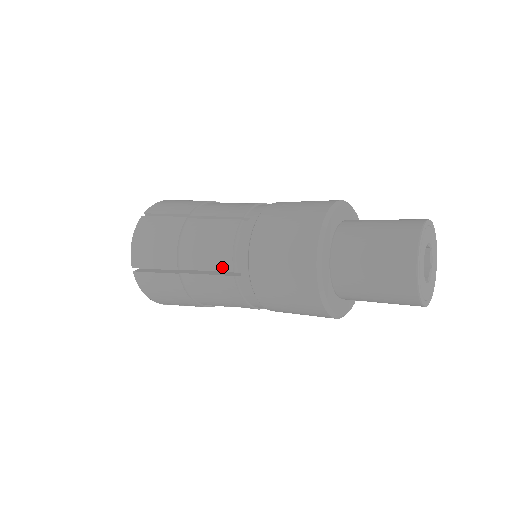
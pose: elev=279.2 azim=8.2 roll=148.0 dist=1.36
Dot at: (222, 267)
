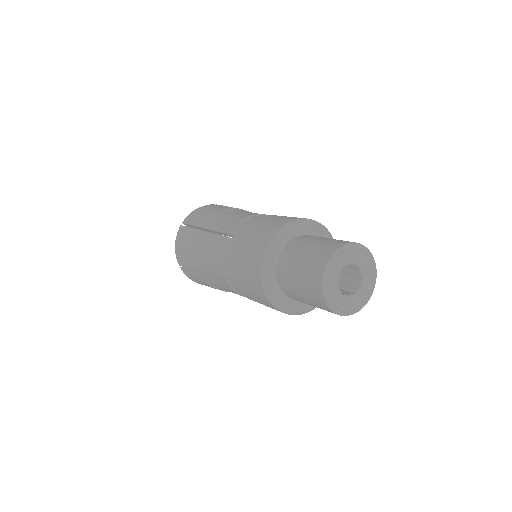
Dot at: (220, 273)
